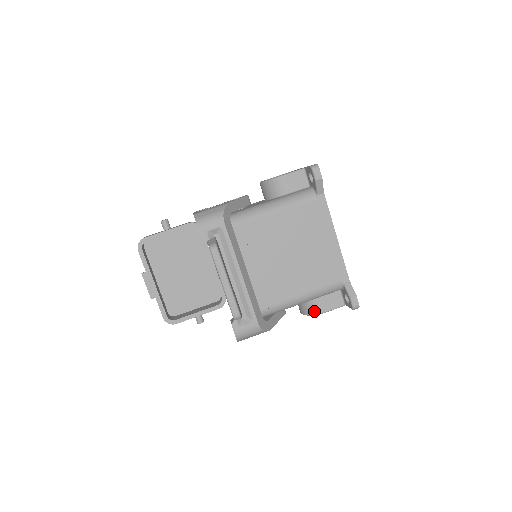
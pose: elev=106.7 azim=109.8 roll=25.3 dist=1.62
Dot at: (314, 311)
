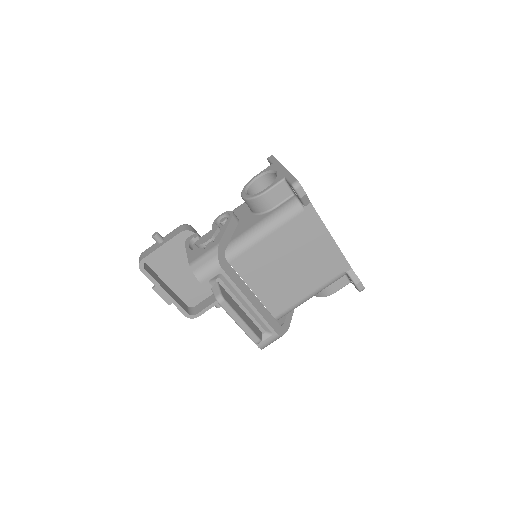
Dot at: (323, 295)
